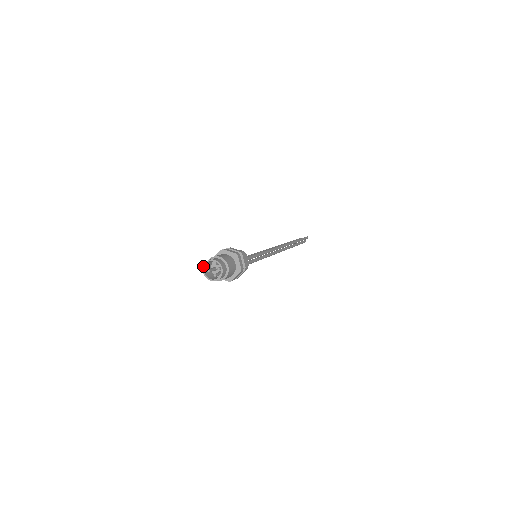
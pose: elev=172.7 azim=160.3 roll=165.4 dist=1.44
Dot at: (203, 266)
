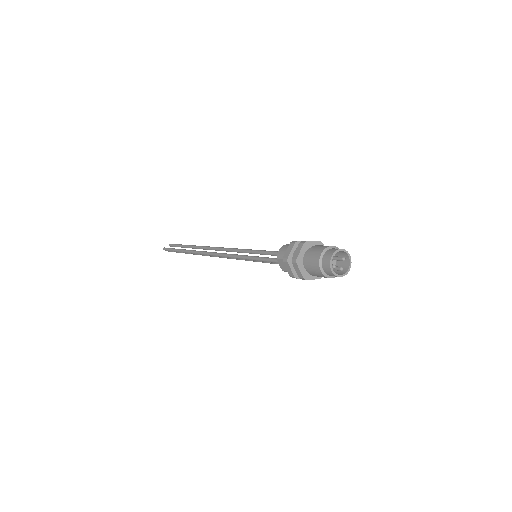
Dot at: (330, 262)
